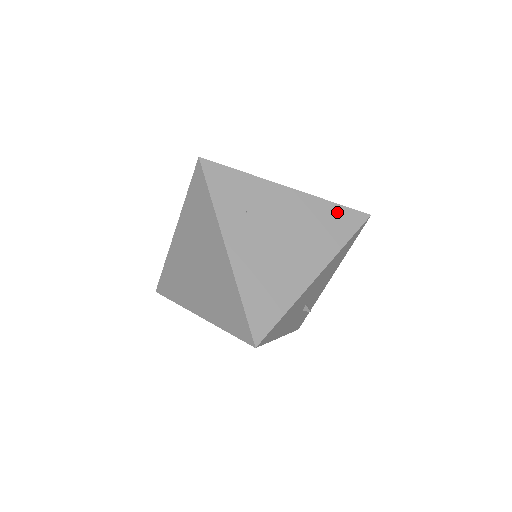
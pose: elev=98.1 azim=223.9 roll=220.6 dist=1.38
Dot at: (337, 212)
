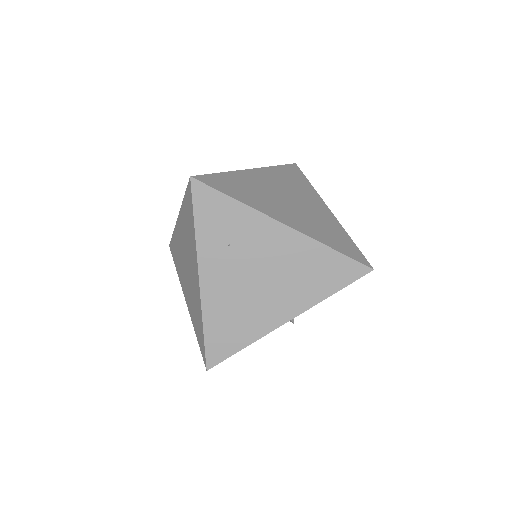
Dot at: (333, 260)
